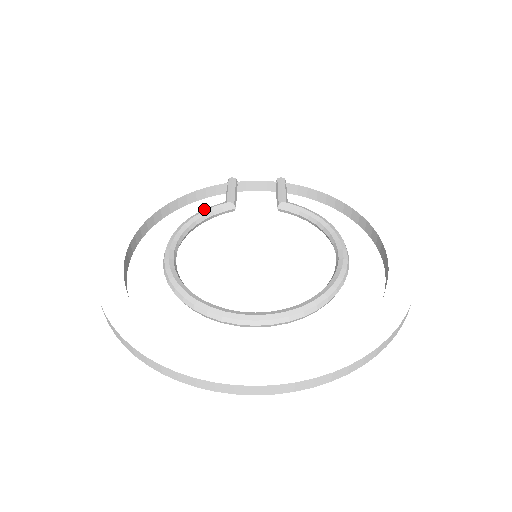
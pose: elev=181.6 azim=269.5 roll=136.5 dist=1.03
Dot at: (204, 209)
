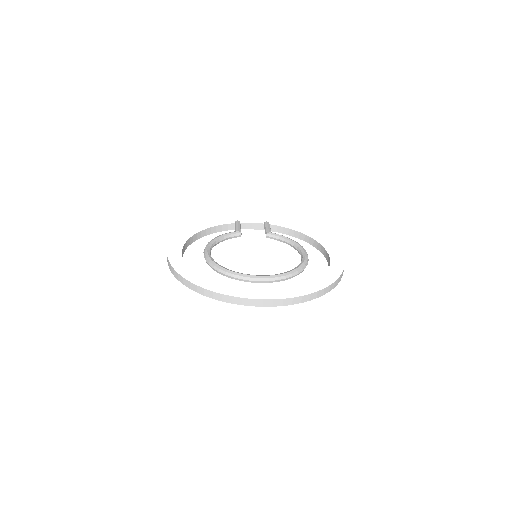
Dot at: (223, 234)
